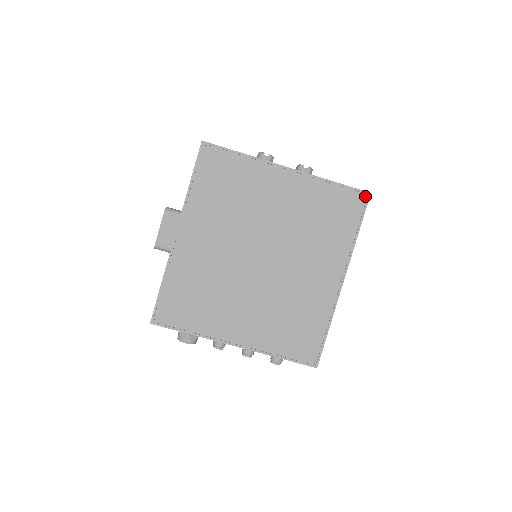
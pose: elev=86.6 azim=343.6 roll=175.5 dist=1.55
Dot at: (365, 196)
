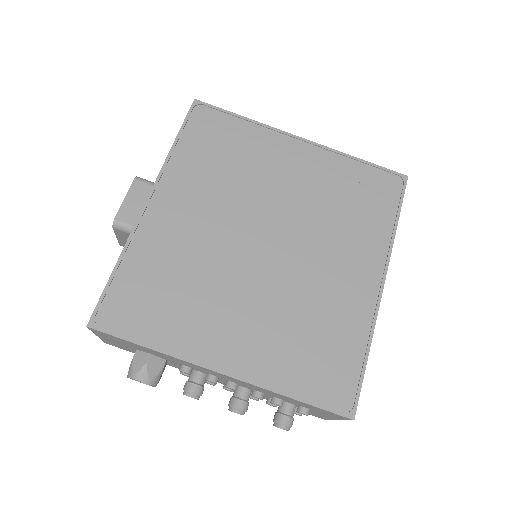
Dot at: (401, 179)
